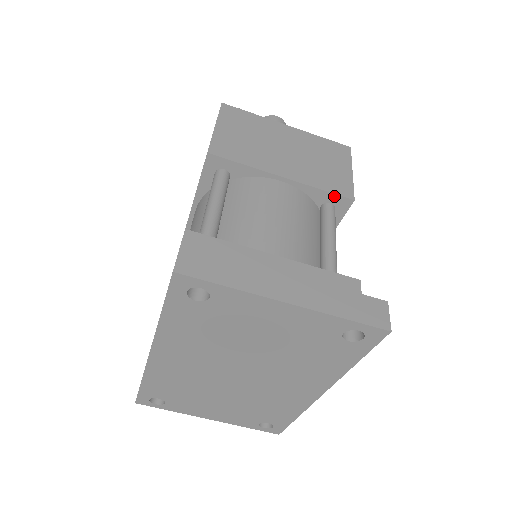
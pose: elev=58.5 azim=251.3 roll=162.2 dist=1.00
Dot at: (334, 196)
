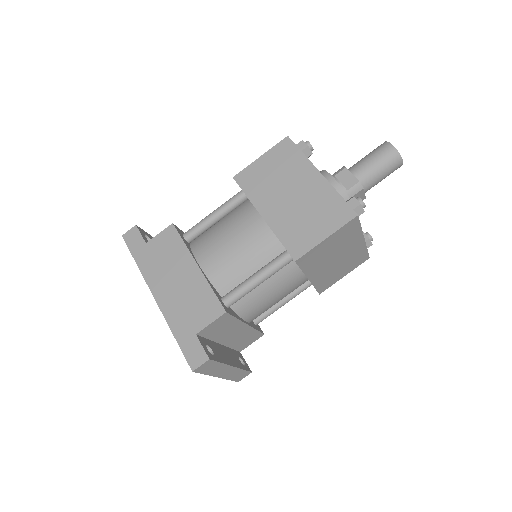
Dot at: (316, 289)
